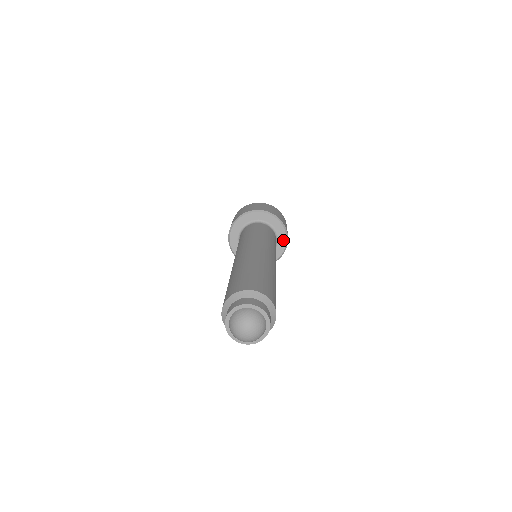
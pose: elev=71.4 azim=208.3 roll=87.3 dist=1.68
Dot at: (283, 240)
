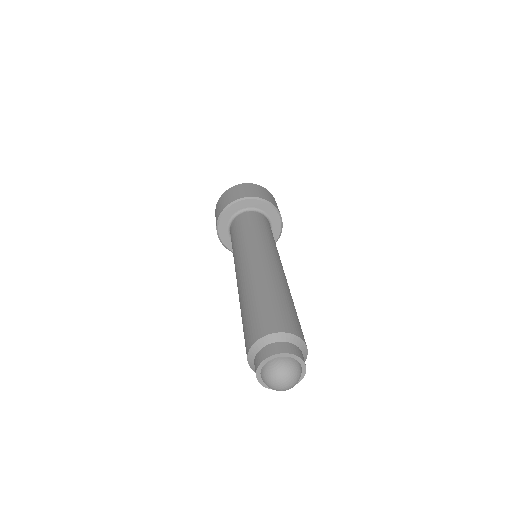
Dot at: (277, 226)
